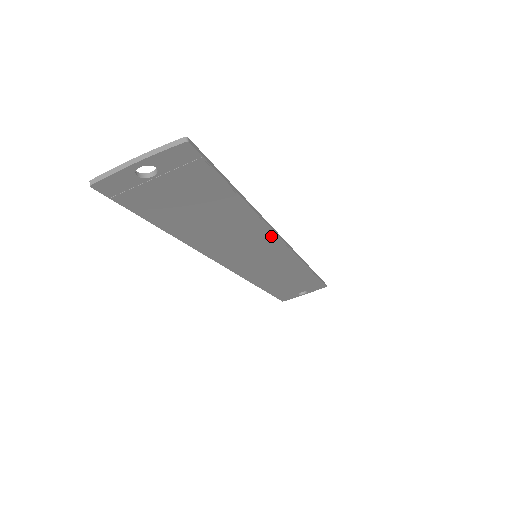
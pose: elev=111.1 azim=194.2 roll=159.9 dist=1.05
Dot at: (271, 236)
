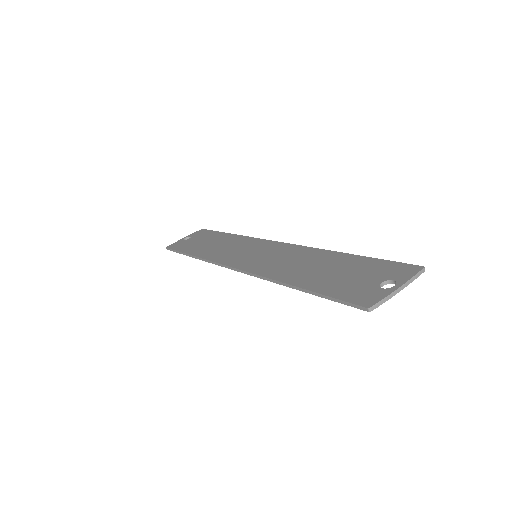
Dot at: occluded
